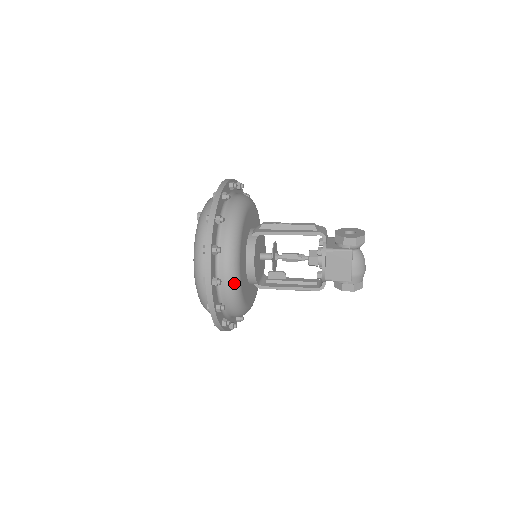
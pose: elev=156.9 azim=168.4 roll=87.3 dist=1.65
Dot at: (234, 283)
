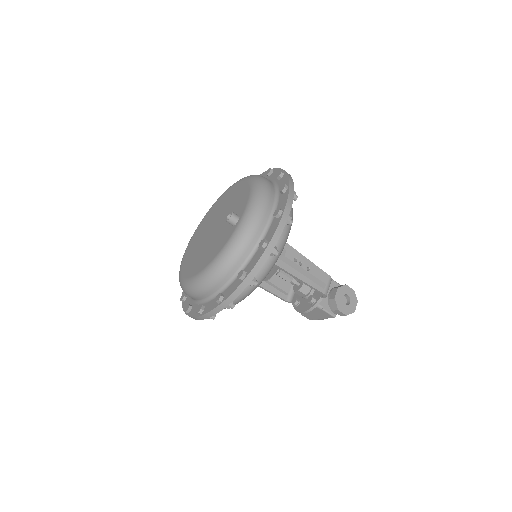
Dot at: occluded
